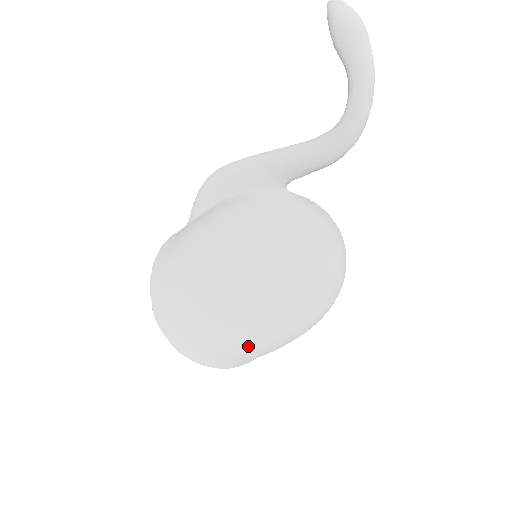
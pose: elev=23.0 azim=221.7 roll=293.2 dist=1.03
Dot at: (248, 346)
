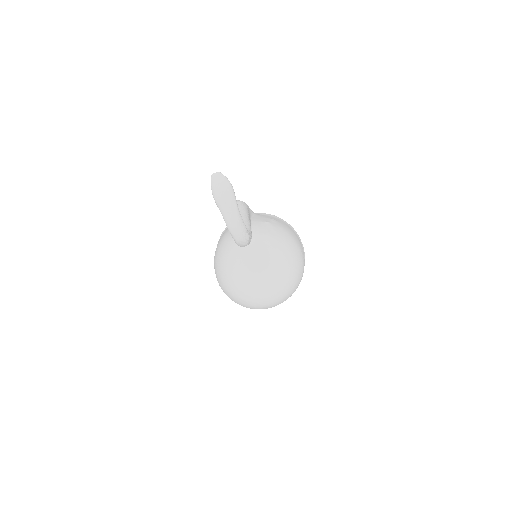
Dot at: occluded
